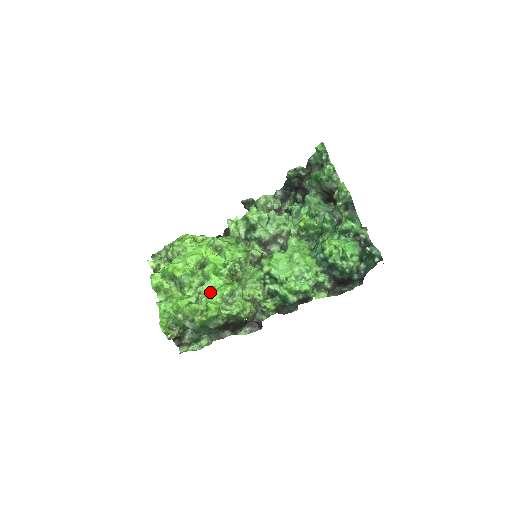
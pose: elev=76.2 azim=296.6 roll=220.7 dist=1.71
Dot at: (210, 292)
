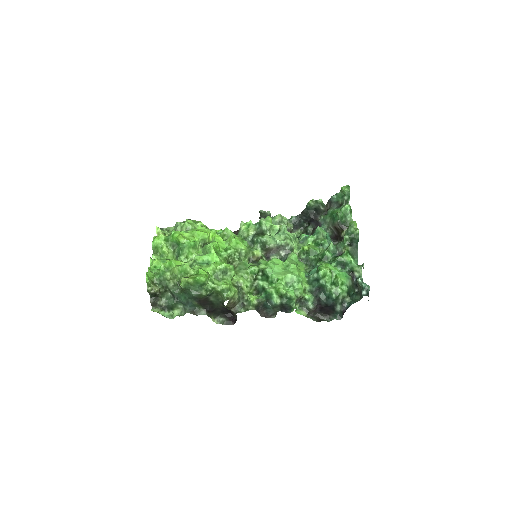
Dot at: (205, 263)
